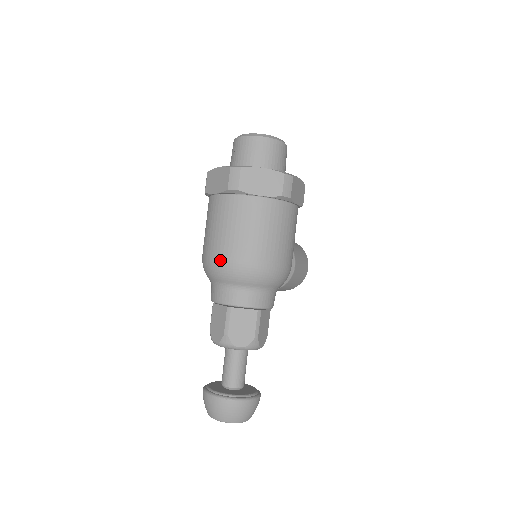
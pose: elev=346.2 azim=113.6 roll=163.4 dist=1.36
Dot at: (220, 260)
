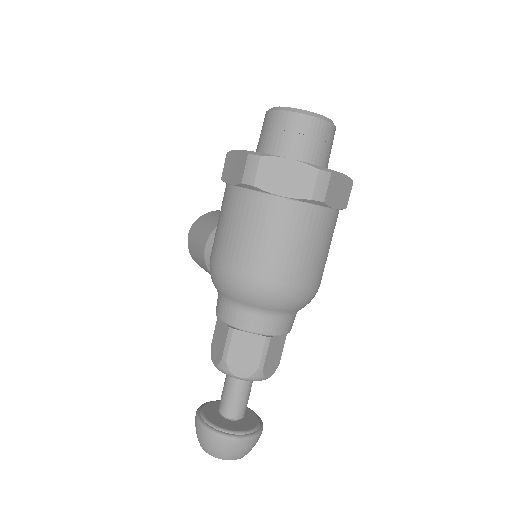
Dot at: (283, 288)
